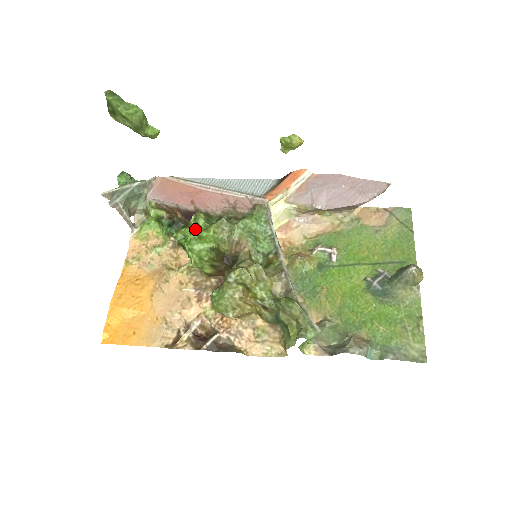
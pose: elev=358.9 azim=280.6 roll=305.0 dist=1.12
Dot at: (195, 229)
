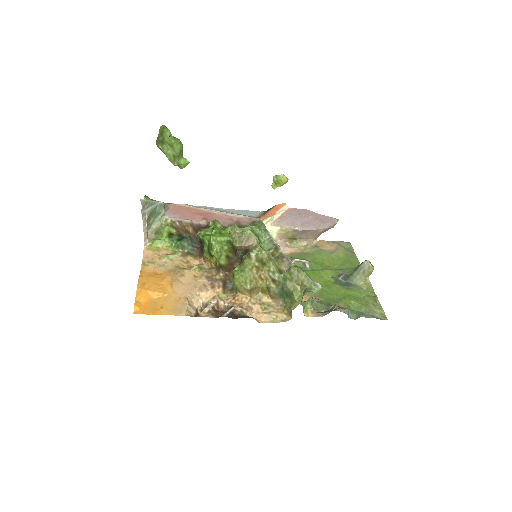
Dot at: (216, 228)
